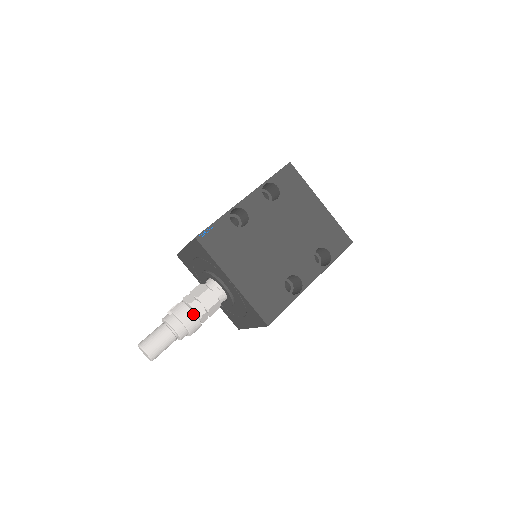
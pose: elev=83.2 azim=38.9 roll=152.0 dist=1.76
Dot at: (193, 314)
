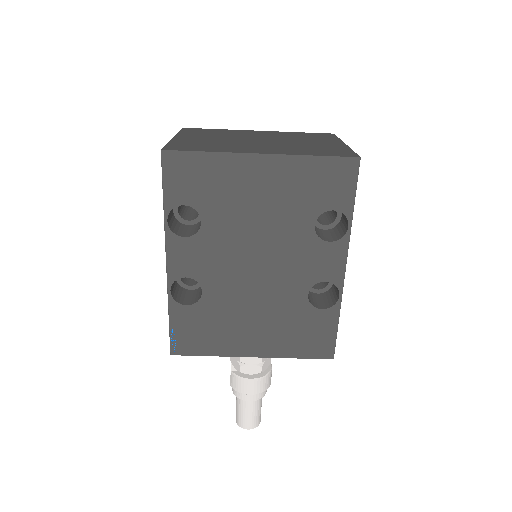
Dot at: (251, 382)
